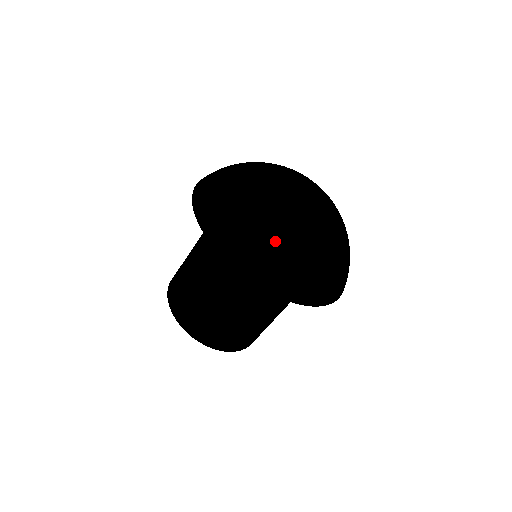
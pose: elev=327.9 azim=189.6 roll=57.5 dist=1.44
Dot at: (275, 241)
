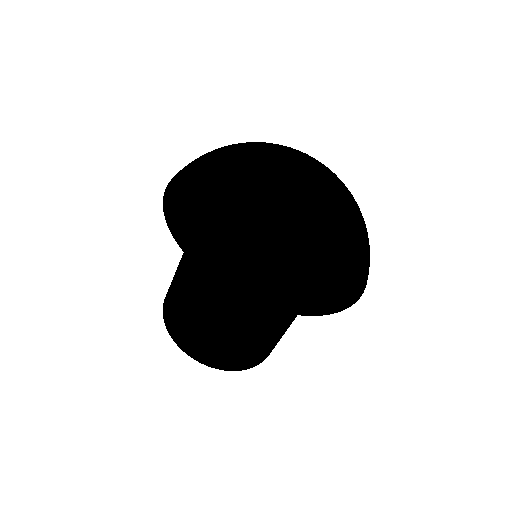
Dot at: (220, 207)
